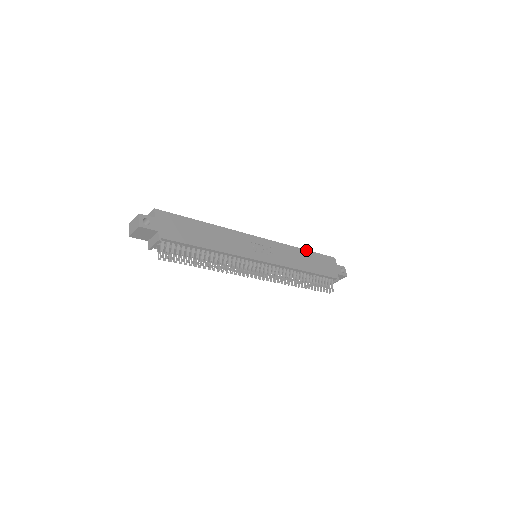
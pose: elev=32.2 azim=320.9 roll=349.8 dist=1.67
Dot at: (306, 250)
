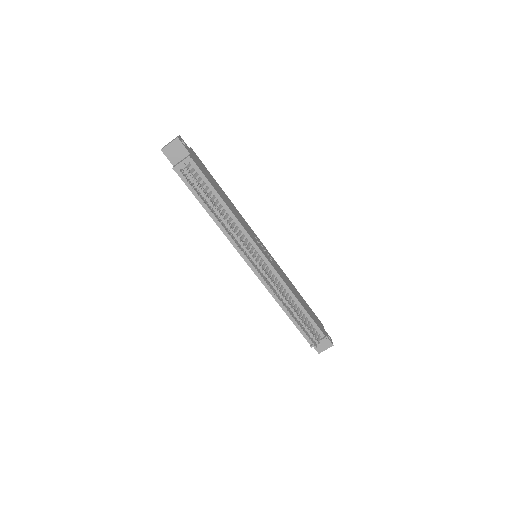
Dot at: (299, 293)
